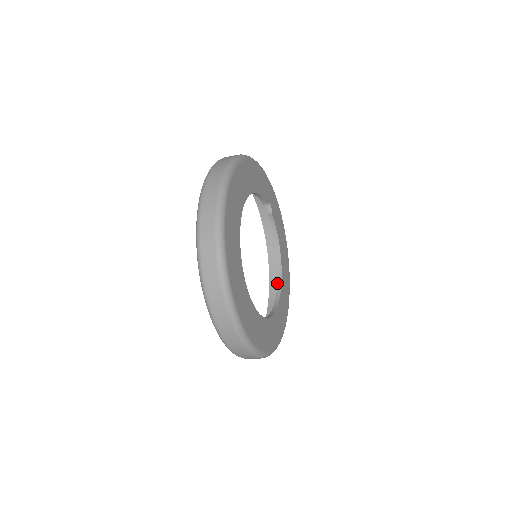
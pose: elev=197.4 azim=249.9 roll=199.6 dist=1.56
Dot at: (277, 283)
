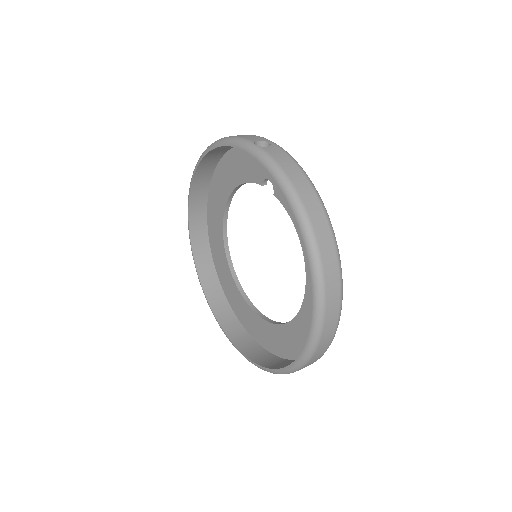
Dot at: (224, 216)
